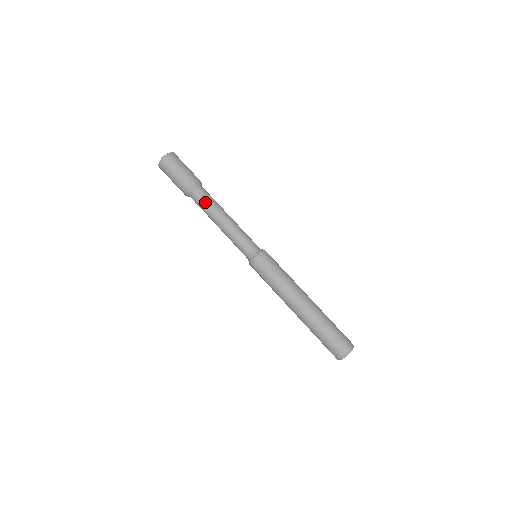
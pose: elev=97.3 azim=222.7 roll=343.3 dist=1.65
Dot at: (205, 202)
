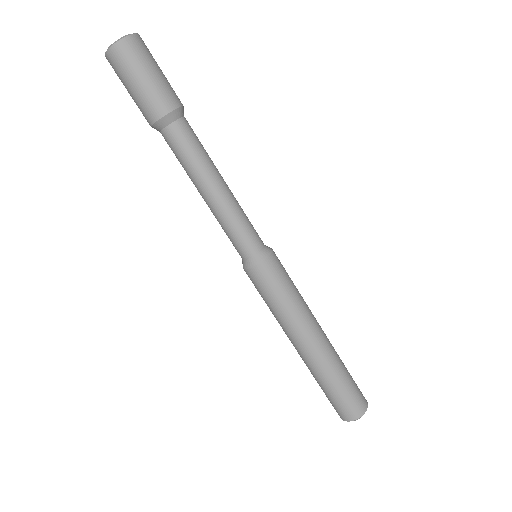
Dot at: (179, 155)
